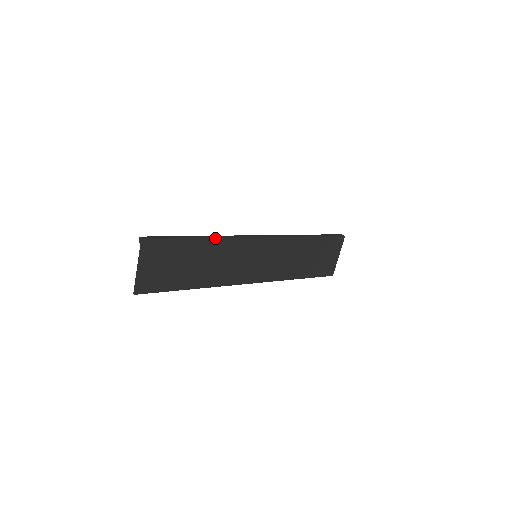
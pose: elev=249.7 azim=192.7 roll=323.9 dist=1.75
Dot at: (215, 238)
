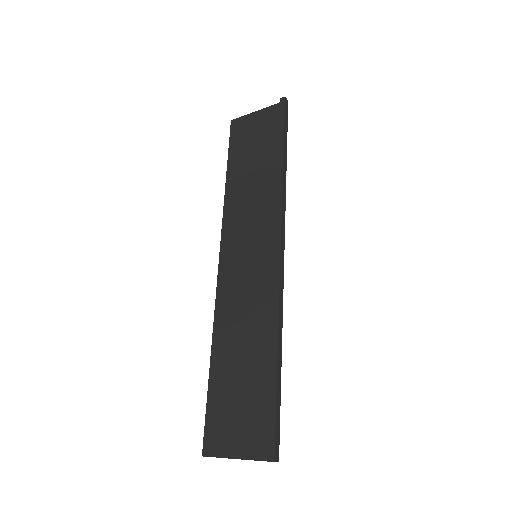
Dot at: occluded
